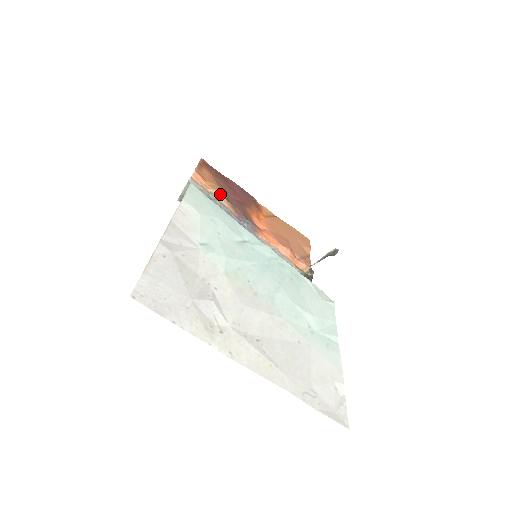
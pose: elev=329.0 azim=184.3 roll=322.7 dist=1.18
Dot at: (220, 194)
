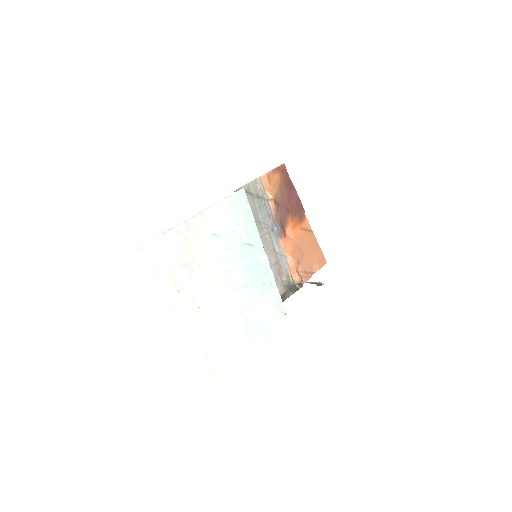
Dot at: (272, 199)
